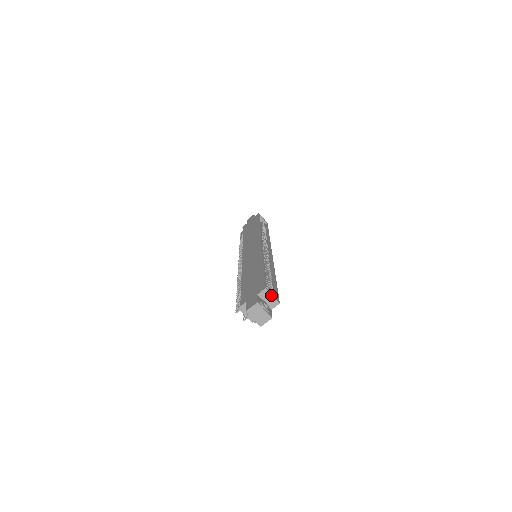
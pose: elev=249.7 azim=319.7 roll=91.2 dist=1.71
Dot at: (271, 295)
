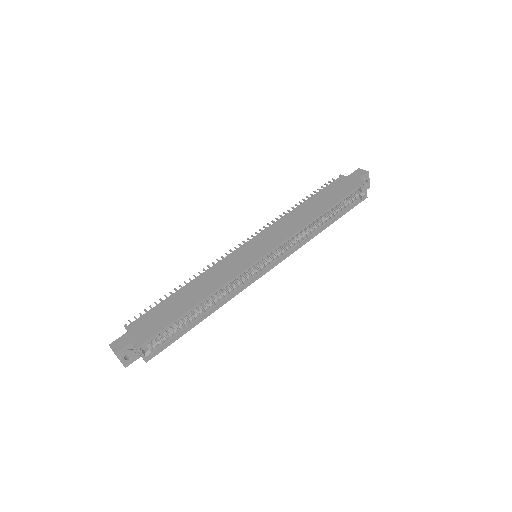
Dot at: (140, 354)
